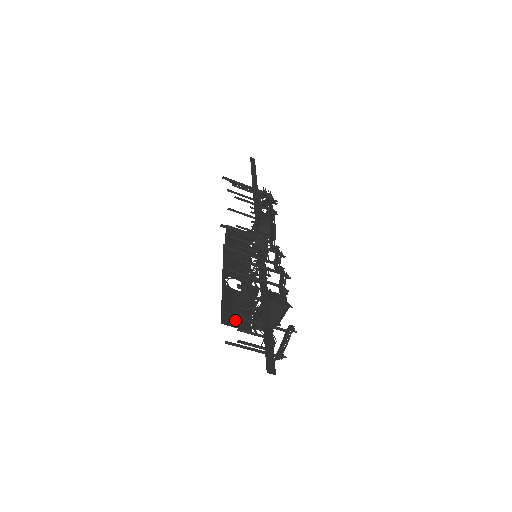
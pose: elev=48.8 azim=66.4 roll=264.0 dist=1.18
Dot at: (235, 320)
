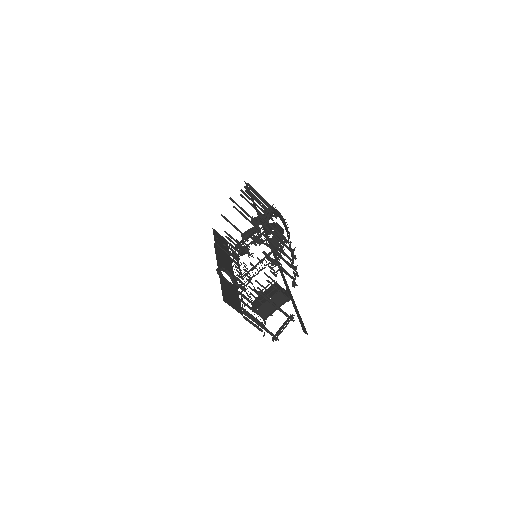
Dot at: (232, 302)
